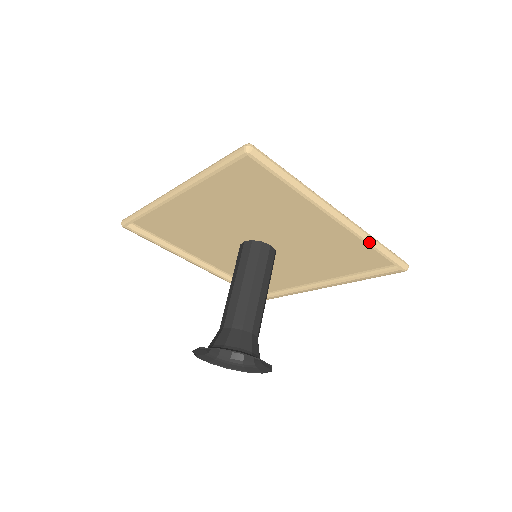
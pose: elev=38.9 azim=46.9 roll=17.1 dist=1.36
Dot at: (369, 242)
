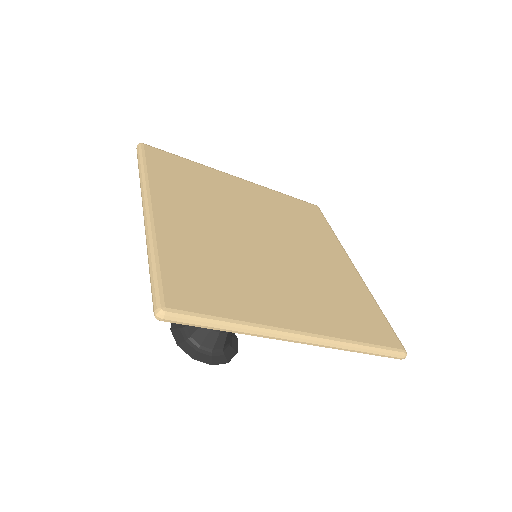
Dot at: (344, 350)
